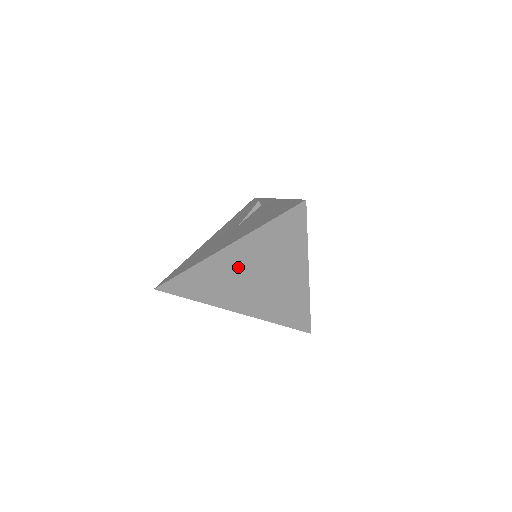
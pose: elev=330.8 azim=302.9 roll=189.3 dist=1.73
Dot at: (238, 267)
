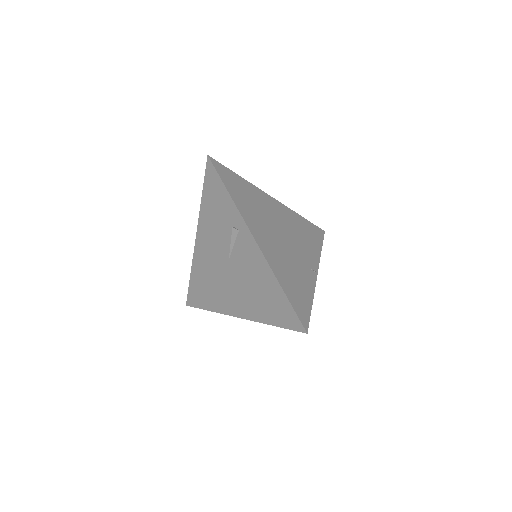
Dot at: occluded
